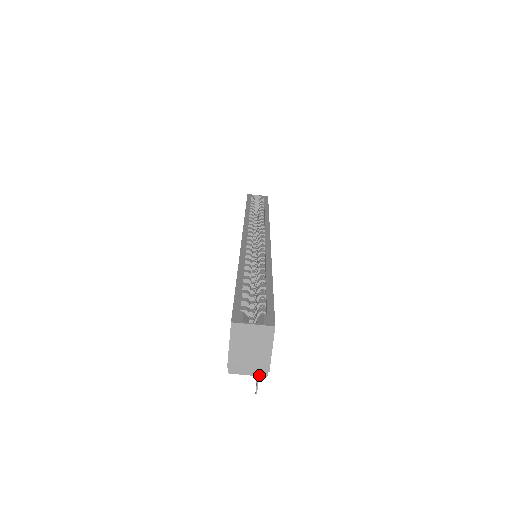
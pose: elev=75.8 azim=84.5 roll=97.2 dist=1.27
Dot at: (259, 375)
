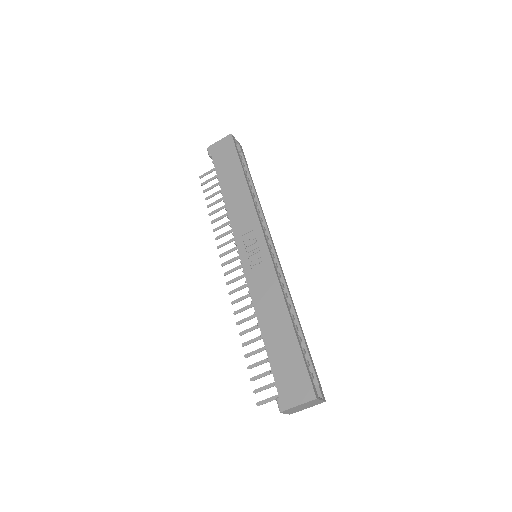
Dot at: occluded
